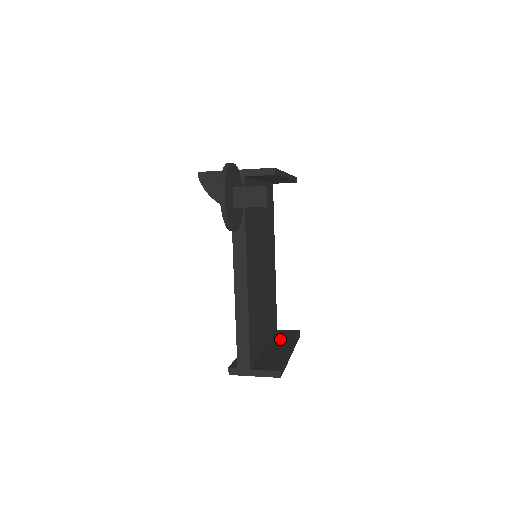
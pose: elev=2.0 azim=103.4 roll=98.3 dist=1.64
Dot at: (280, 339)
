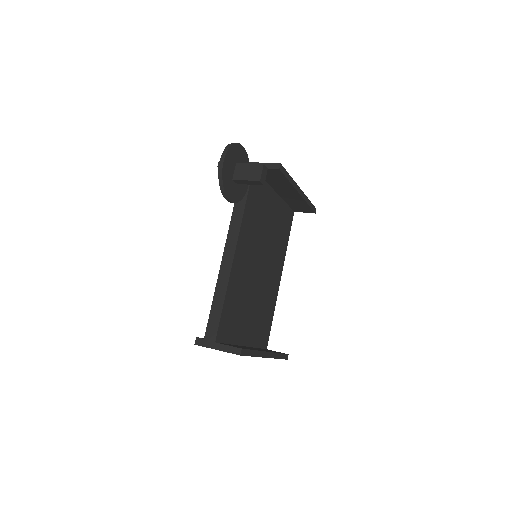
Dot at: occluded
